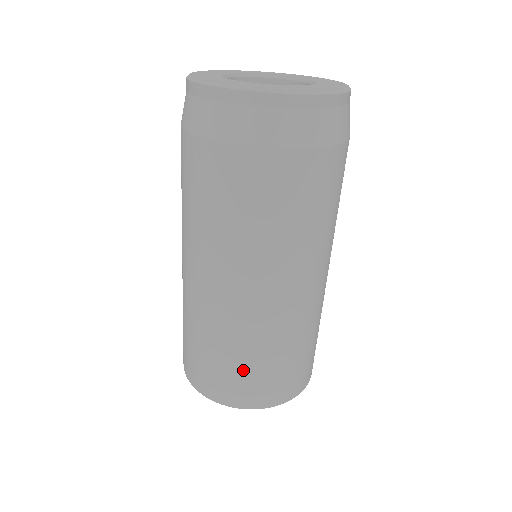
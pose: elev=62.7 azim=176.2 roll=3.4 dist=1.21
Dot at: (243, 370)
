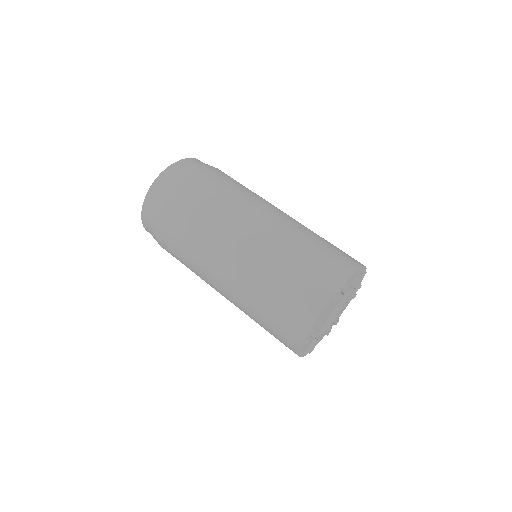
Dot at: (305, 266)
